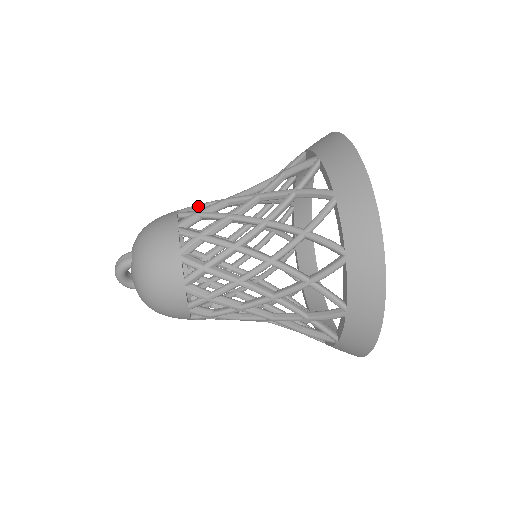
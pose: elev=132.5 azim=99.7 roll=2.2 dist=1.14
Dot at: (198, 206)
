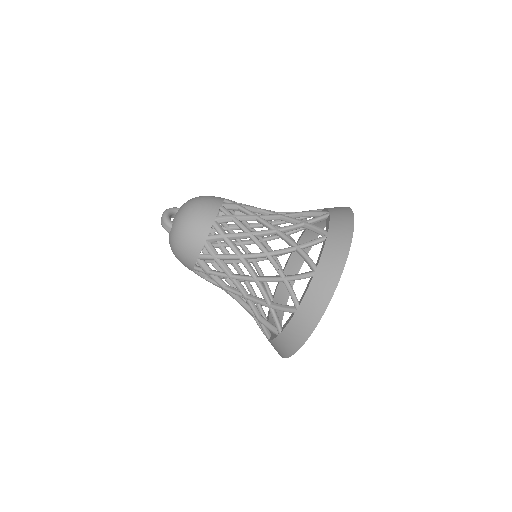
Dot at: (224, 240)
